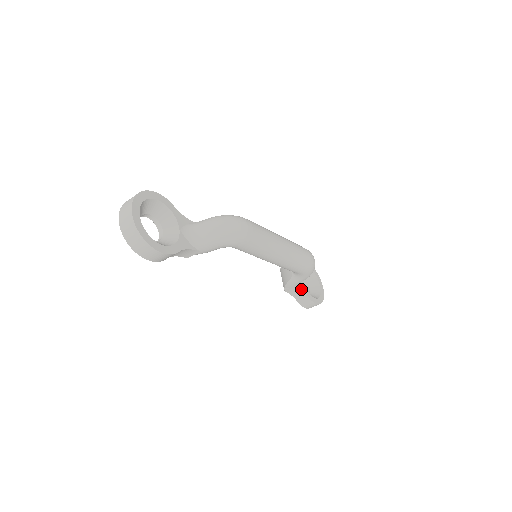
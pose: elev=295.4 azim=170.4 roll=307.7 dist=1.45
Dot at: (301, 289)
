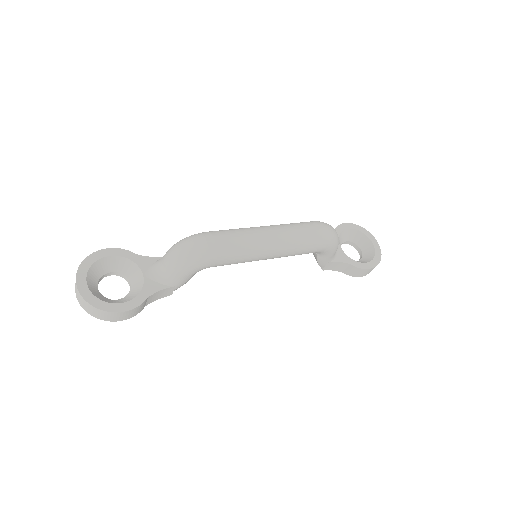
Dot at: (340, 261)
